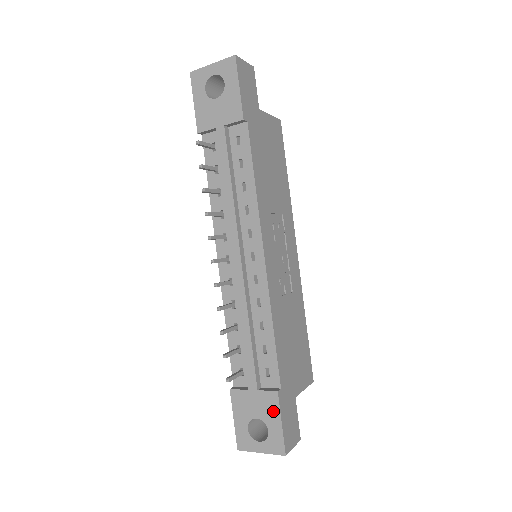
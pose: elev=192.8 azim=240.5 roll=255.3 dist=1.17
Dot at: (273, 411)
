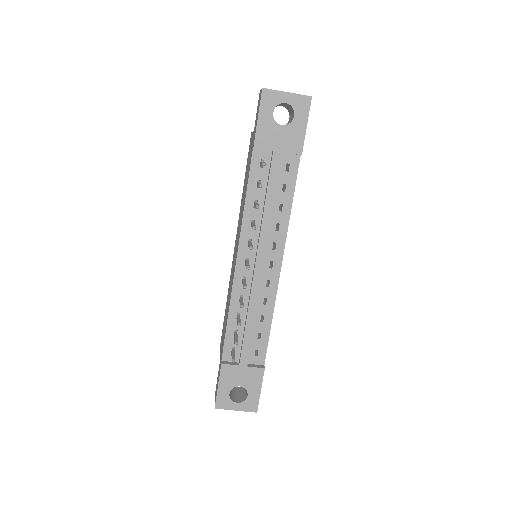
Dot at: (256, 382)
